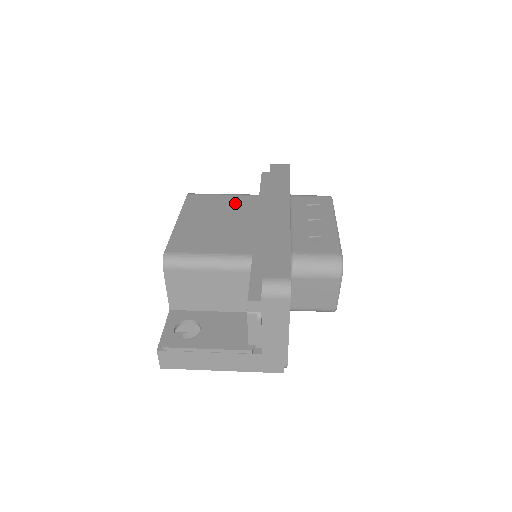
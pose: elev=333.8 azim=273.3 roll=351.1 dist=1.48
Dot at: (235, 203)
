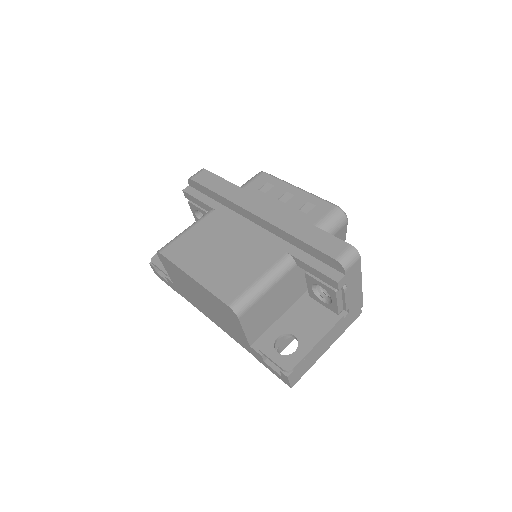
Dot at: (209, 229)
